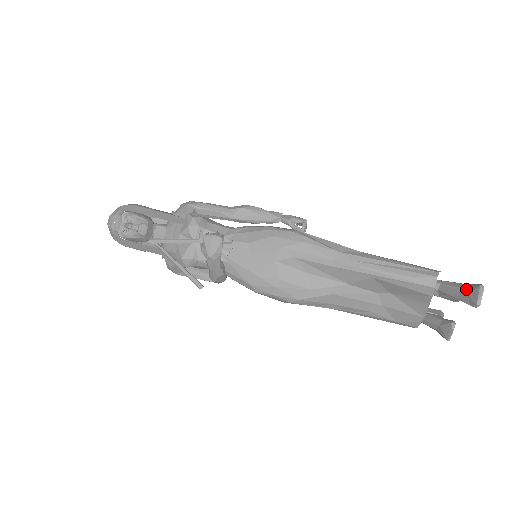
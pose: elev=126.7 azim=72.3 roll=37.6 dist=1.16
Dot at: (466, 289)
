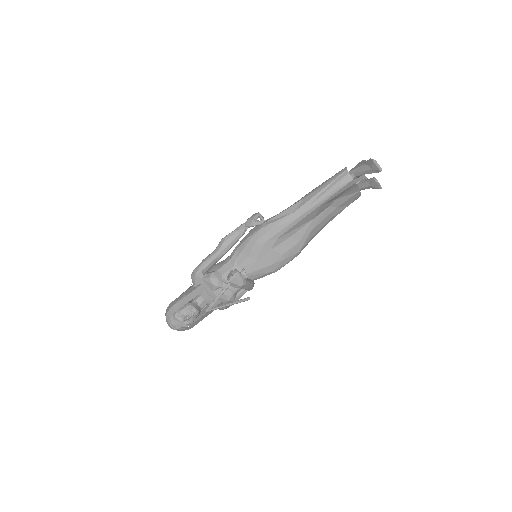
Dot at: (368, 167)
